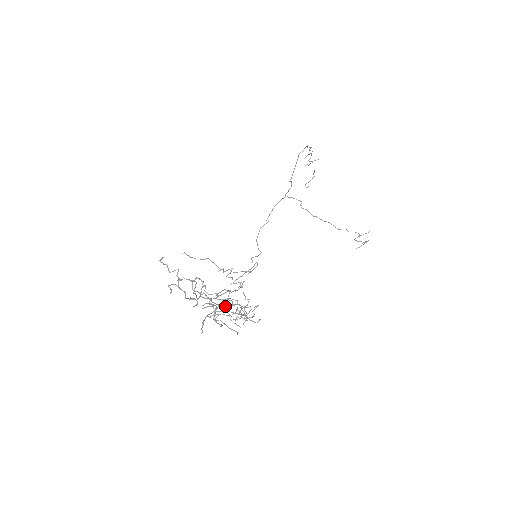
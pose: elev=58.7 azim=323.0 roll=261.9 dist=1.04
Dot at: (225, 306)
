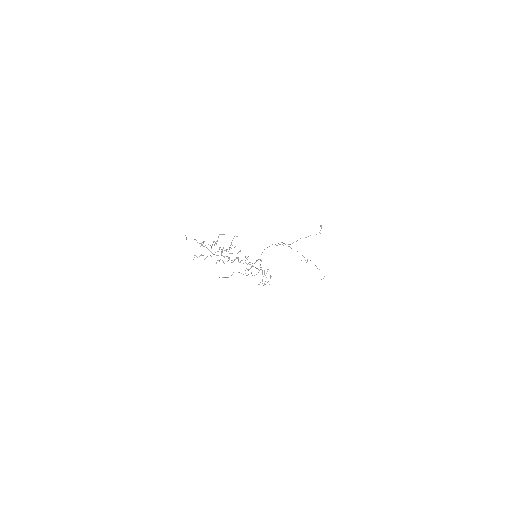
Dot at: occluded
